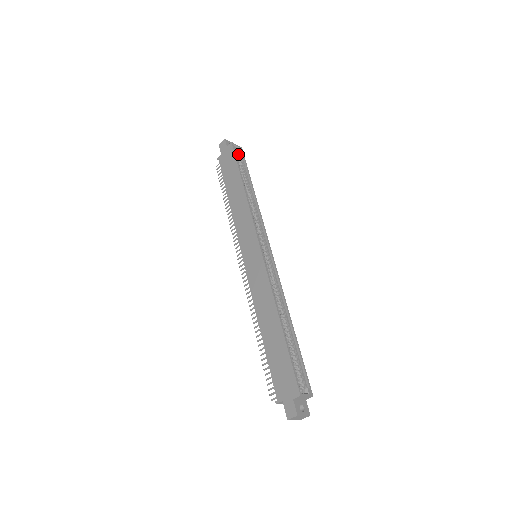
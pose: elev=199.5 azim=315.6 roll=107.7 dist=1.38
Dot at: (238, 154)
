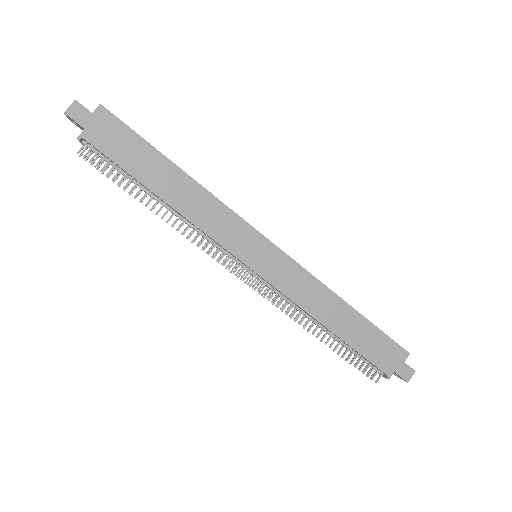
Dot at: occluded
